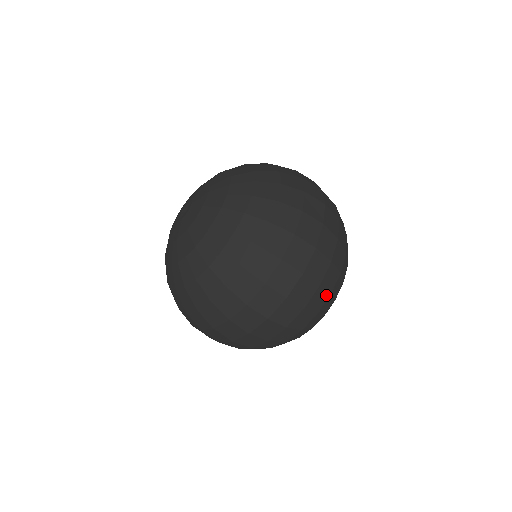
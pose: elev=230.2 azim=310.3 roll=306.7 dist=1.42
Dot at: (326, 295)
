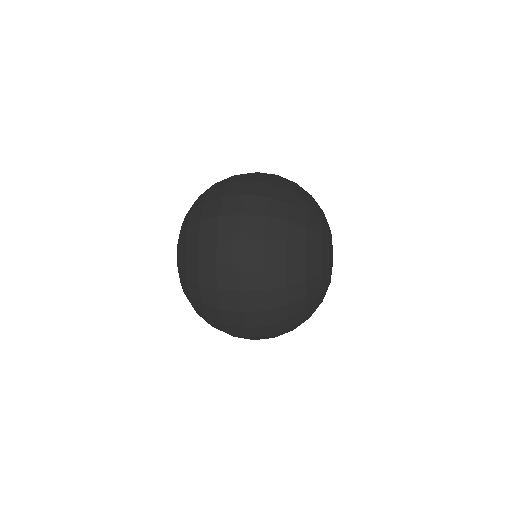
Dot at: (281, 290)
